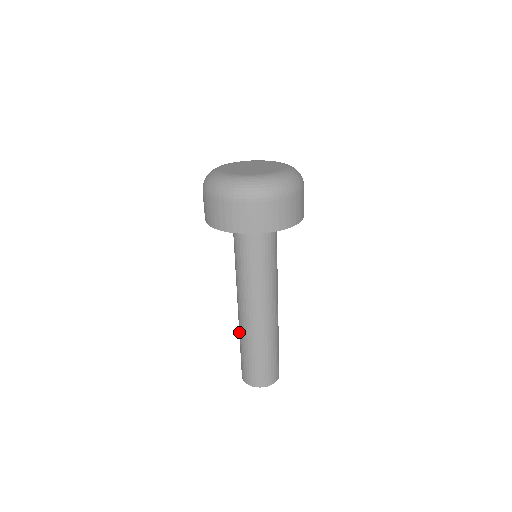
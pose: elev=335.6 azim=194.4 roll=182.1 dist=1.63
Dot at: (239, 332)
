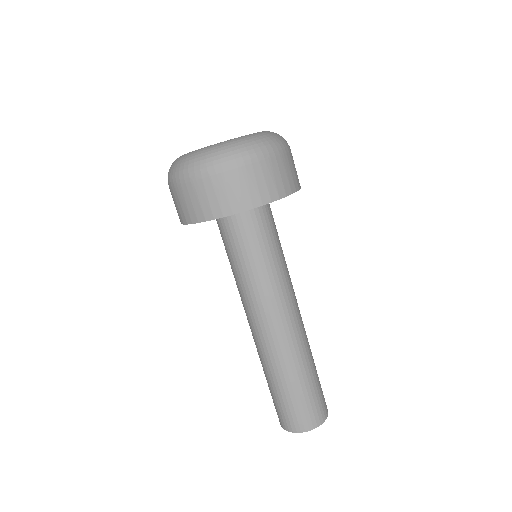
Dot at: (278, 367)
